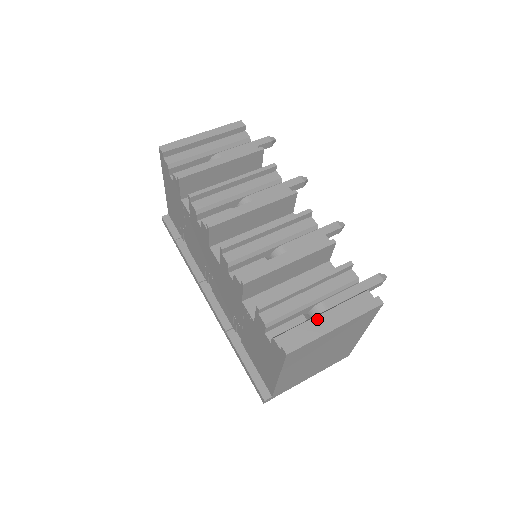
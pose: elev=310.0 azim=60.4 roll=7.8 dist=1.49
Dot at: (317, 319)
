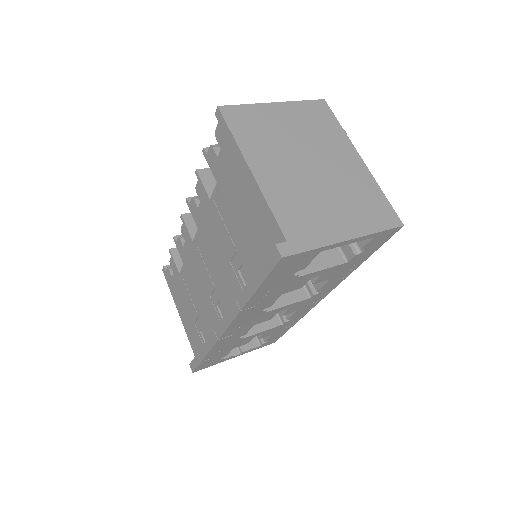
Dot at: occluded
